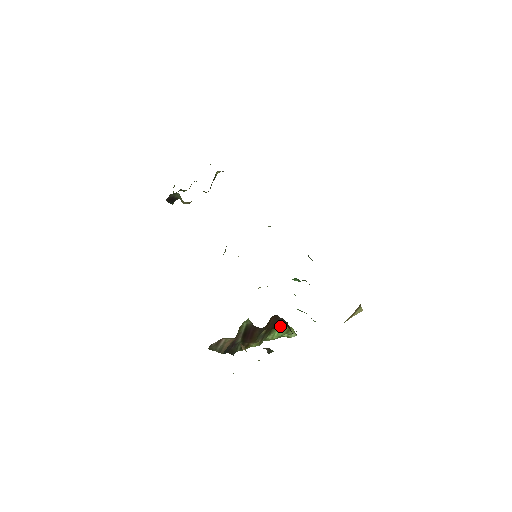
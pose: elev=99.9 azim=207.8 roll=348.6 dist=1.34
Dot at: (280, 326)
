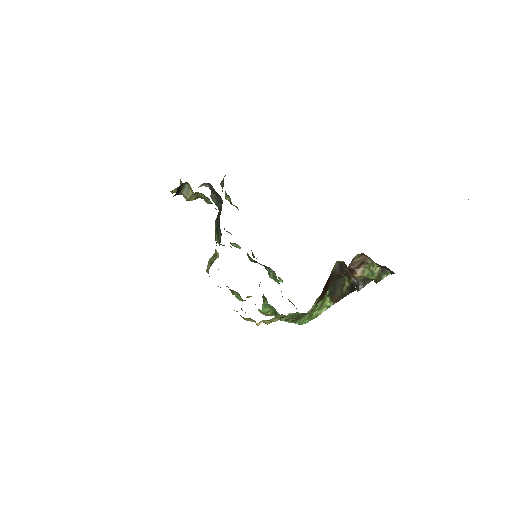
Dot at: occluded
